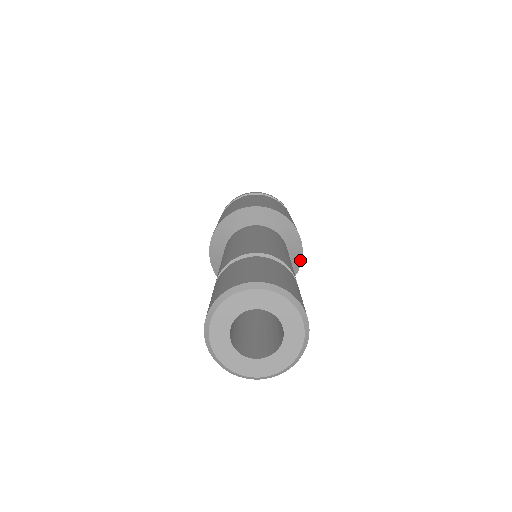
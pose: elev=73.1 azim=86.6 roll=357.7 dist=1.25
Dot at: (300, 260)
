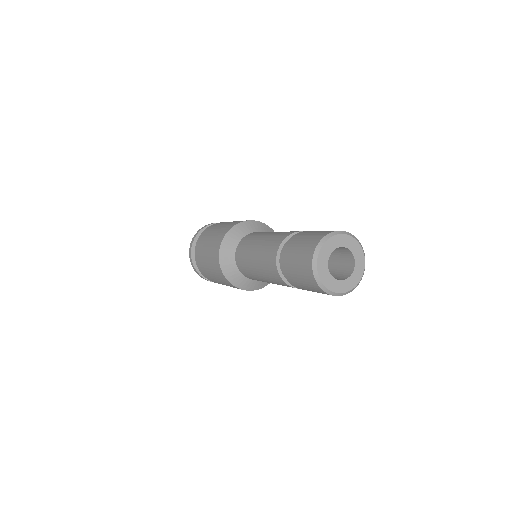
Dot at: occluded
